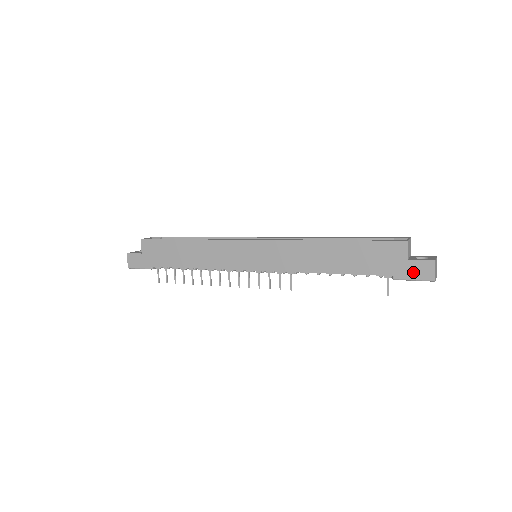
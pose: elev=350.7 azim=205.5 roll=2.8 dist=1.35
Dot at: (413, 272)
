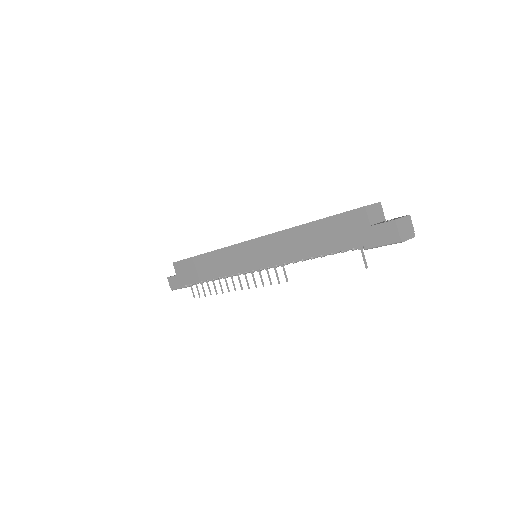
Dot at: (379, 237)
